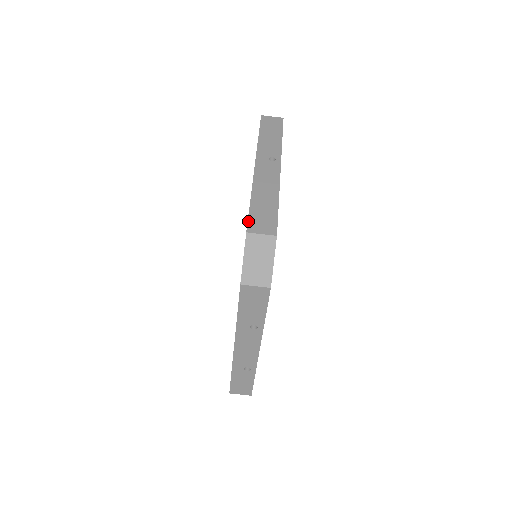
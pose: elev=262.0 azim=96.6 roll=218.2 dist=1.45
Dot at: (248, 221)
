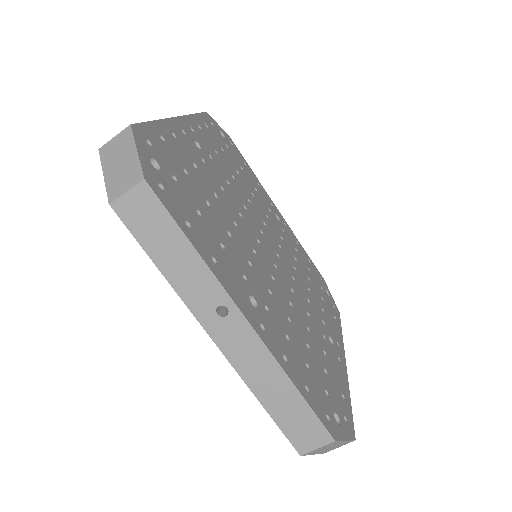
Dot at: (289, 441)
